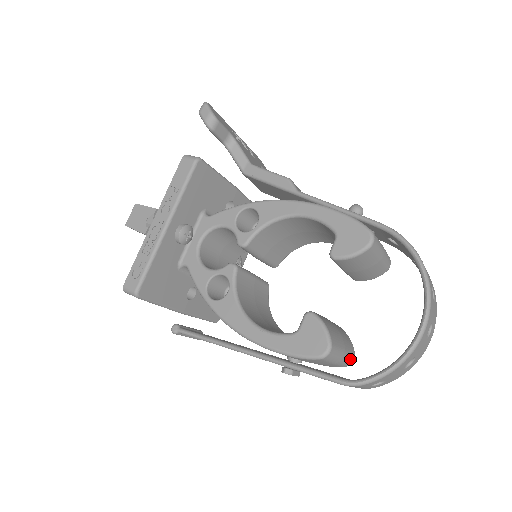
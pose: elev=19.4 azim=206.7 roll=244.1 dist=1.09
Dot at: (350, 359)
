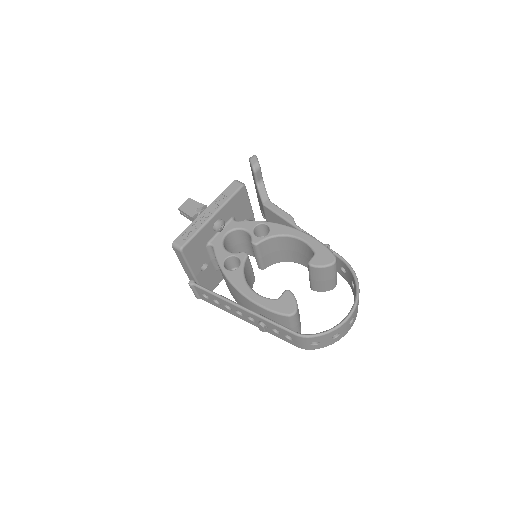
Dot at: (298, 331)
